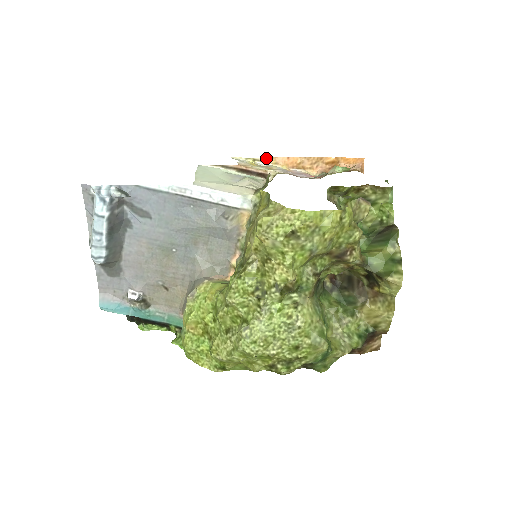
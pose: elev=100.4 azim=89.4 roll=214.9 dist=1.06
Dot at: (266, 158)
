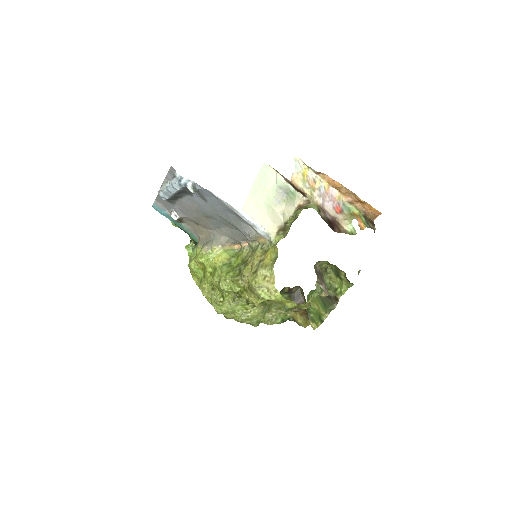
Dot at: (318, 172)
